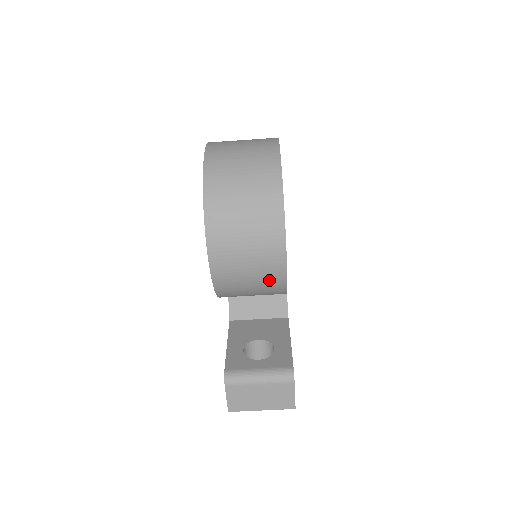
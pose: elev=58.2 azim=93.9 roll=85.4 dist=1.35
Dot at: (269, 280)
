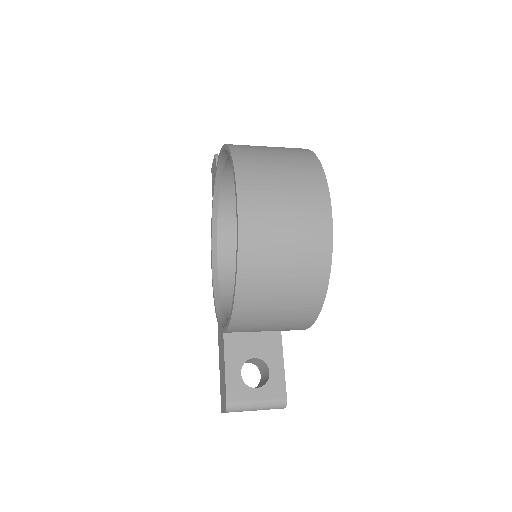
Dot at: occluded
